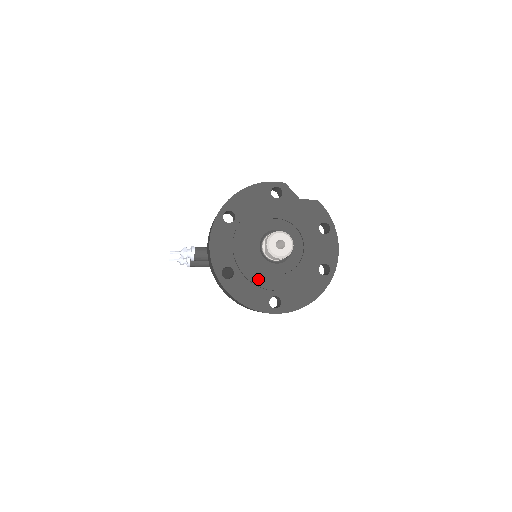
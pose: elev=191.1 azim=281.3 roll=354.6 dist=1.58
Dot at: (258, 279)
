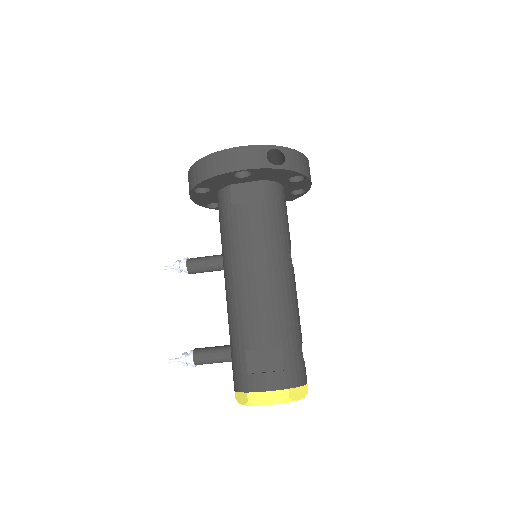
Dot at: occluded
